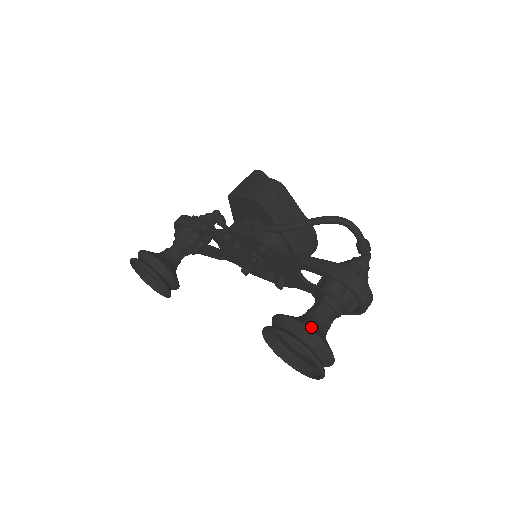
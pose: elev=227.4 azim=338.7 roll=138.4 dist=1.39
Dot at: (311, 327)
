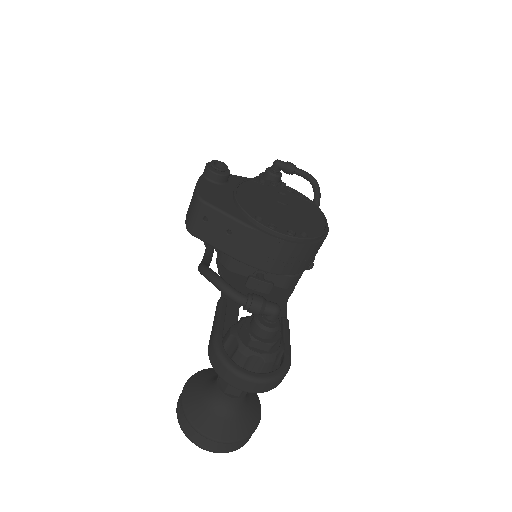
Dot at: (193, 408)
